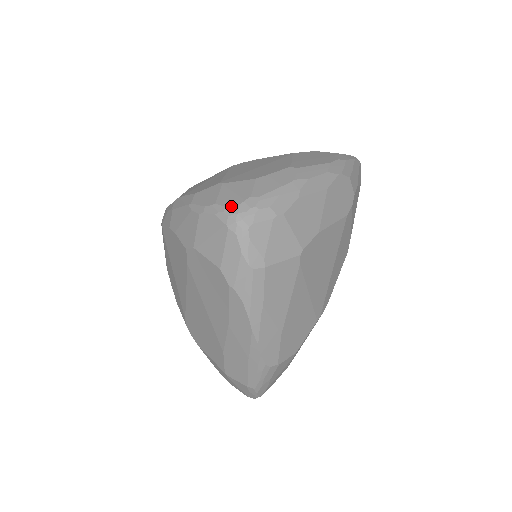
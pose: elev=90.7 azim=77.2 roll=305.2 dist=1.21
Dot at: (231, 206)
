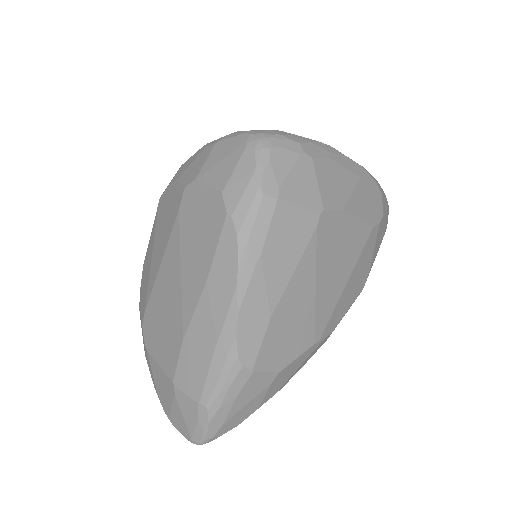
Dot at: (256, 130)
